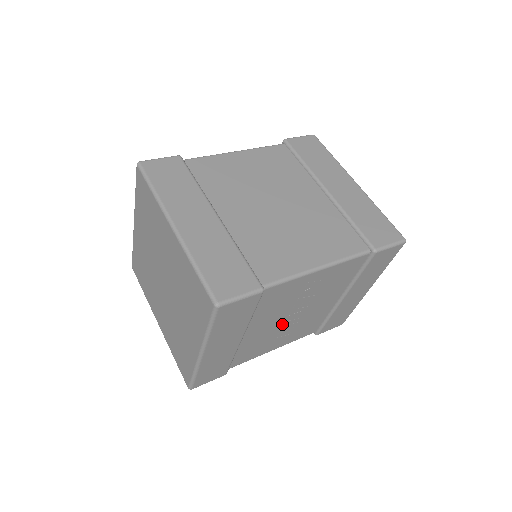
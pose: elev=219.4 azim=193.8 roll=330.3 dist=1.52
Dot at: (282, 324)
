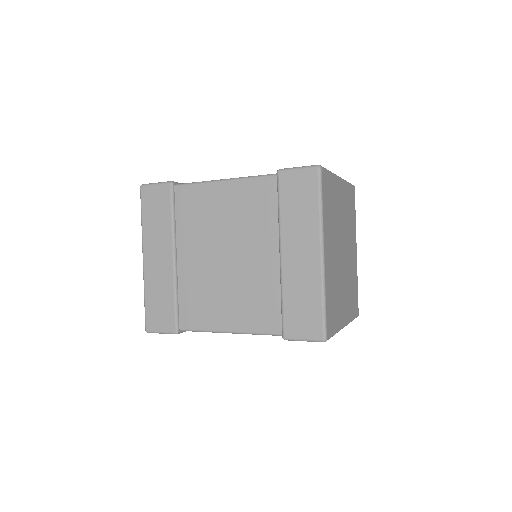
Dot at: occluded
